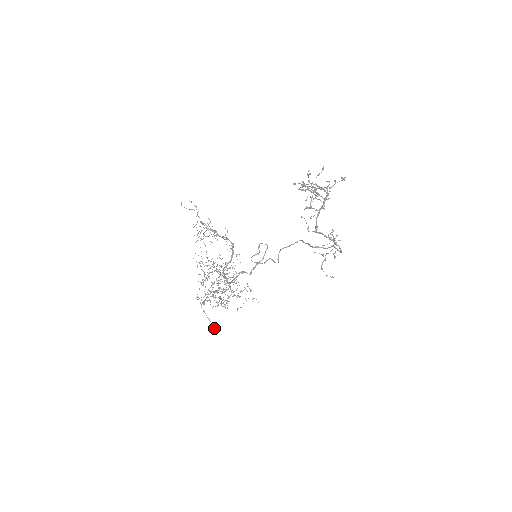
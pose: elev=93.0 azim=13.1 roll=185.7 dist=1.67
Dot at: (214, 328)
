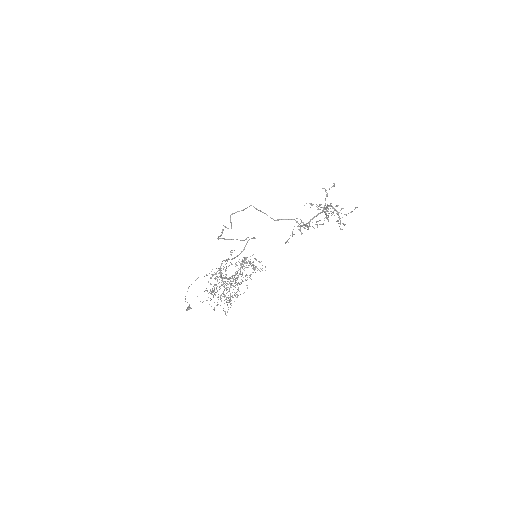
Dot at: occluded
